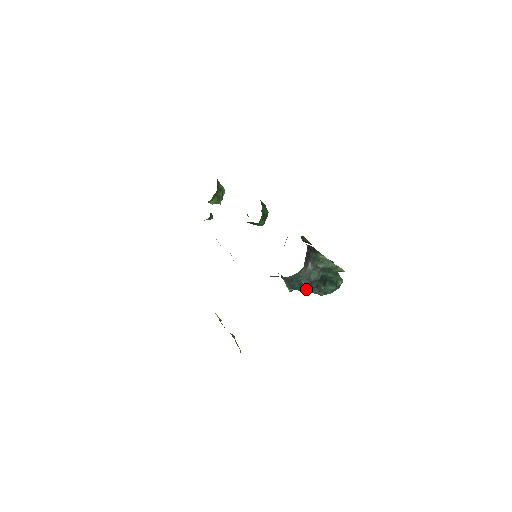
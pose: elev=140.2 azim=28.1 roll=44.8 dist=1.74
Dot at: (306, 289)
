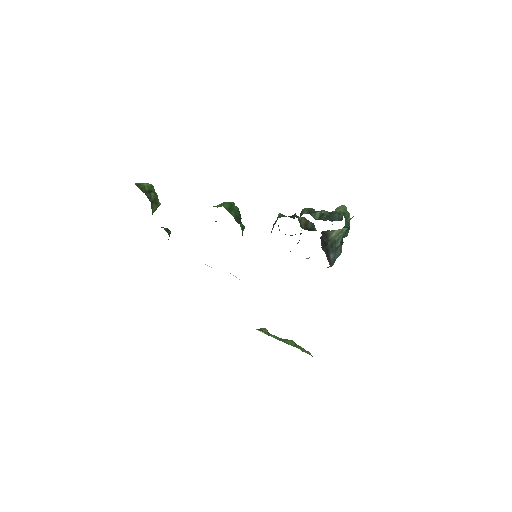
Dot at: occluded
